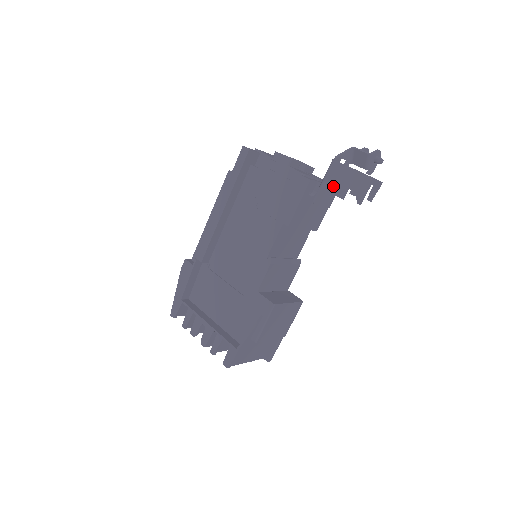
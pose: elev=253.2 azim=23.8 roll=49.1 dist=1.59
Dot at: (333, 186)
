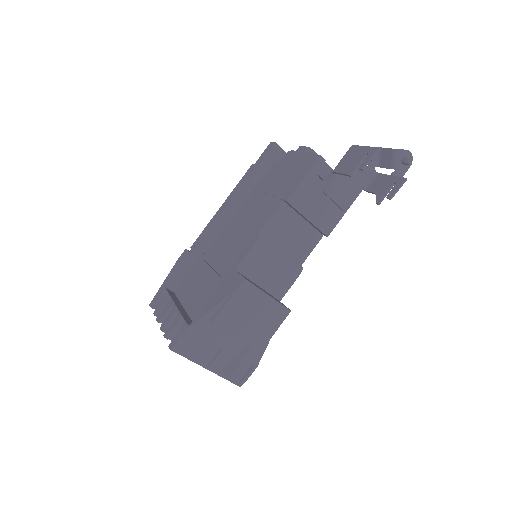
Dot at: (344, 166)
